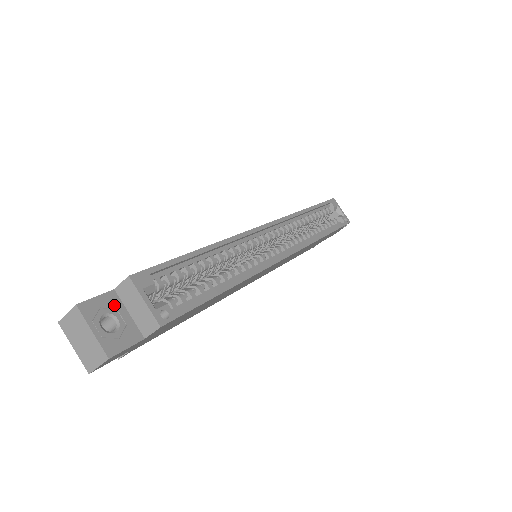
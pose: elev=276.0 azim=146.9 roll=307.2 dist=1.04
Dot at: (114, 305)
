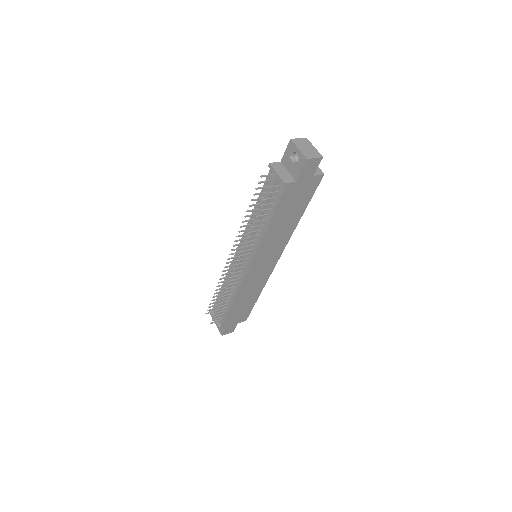
Dot at: occluded
